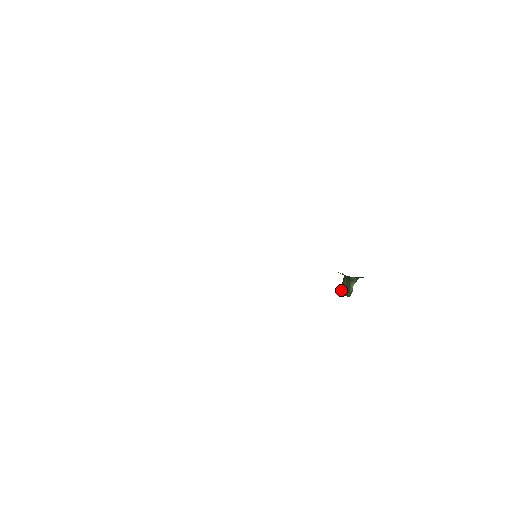
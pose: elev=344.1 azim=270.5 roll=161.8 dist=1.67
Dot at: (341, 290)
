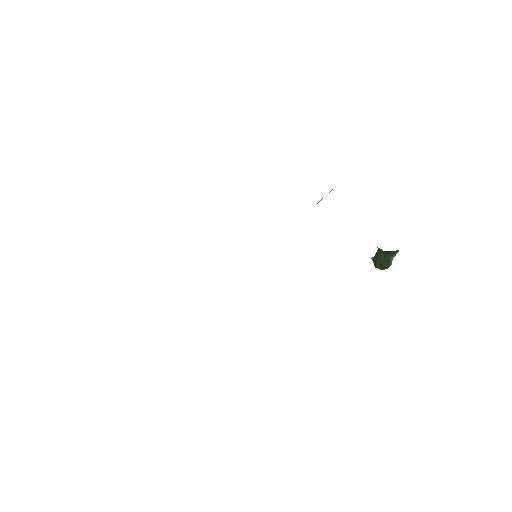
Dot at: (376, 265)
